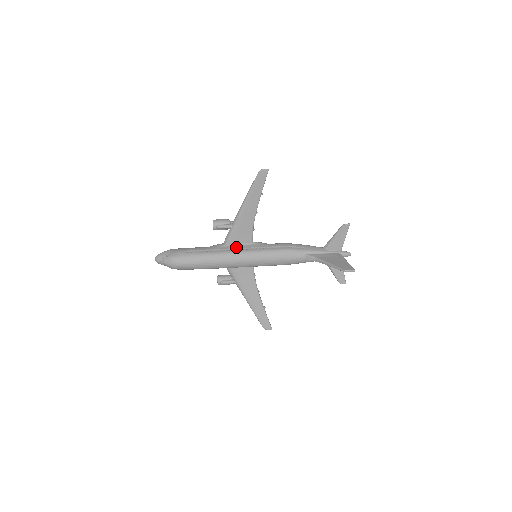
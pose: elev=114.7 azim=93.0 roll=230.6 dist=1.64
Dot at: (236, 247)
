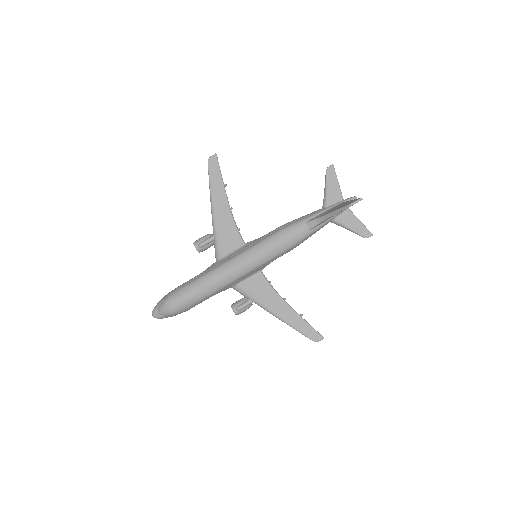
Dot at: (229, 256)
